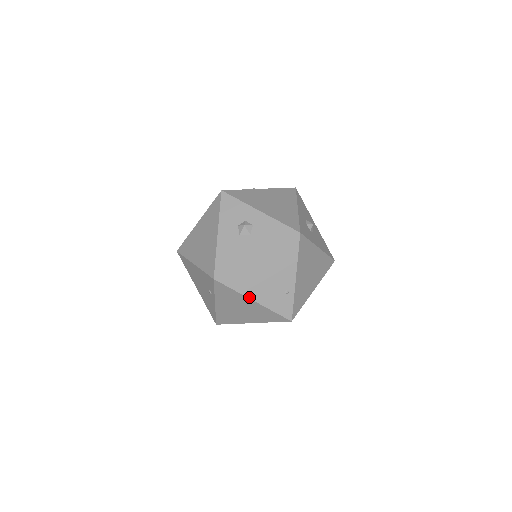
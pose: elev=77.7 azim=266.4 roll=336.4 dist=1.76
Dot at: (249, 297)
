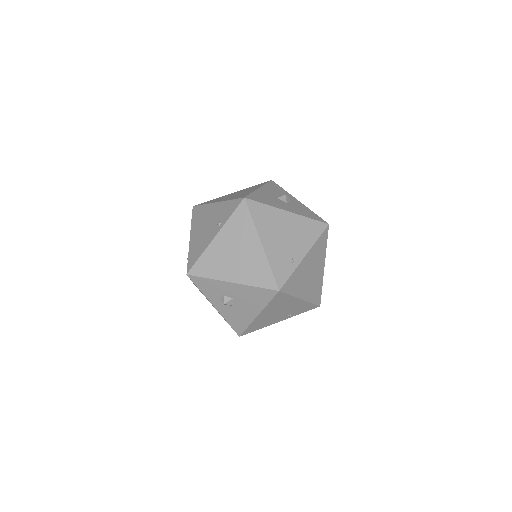
Dot at: (260, 237)
